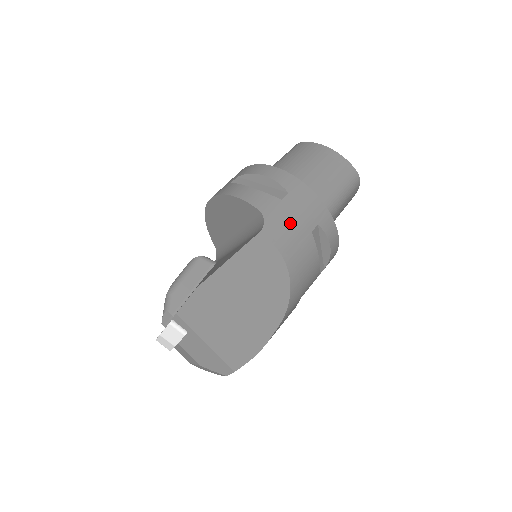
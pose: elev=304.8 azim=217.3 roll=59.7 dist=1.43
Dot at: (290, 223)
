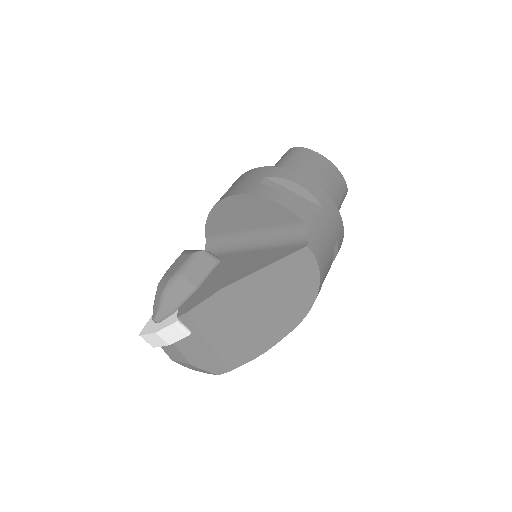
Dot at: (325, 238)
